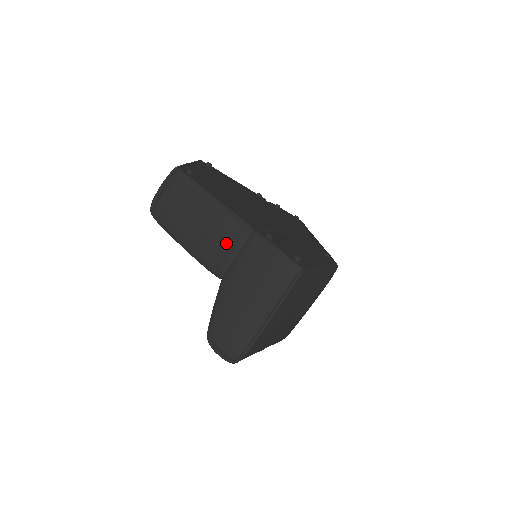
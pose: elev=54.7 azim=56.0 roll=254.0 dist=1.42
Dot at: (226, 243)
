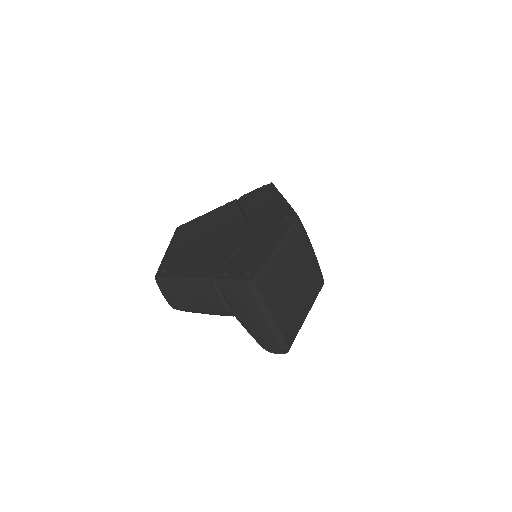
Dot at: (213, 298)
